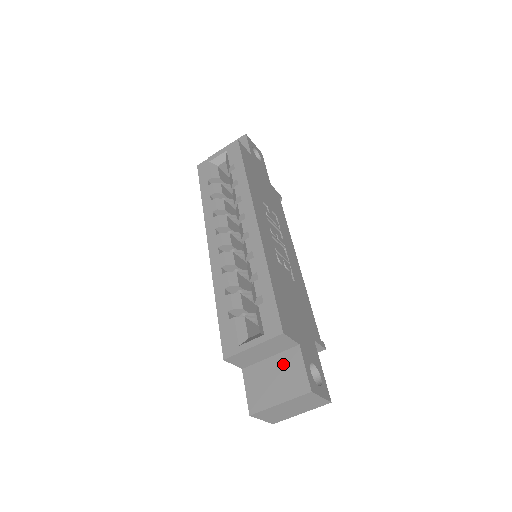
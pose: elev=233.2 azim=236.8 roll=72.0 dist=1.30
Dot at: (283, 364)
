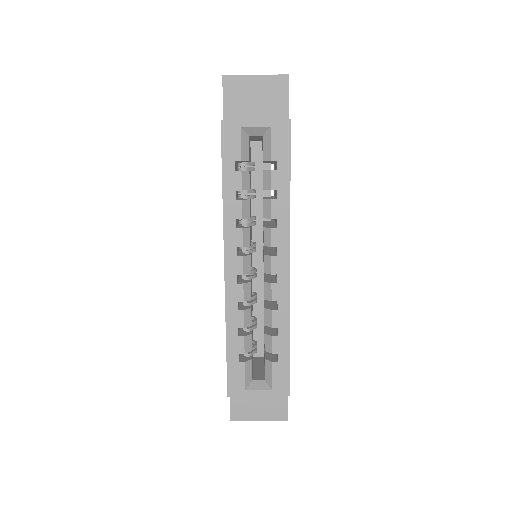
Dot at: occluded
